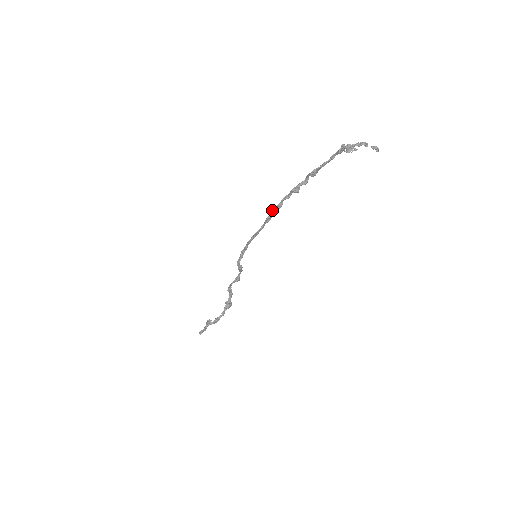
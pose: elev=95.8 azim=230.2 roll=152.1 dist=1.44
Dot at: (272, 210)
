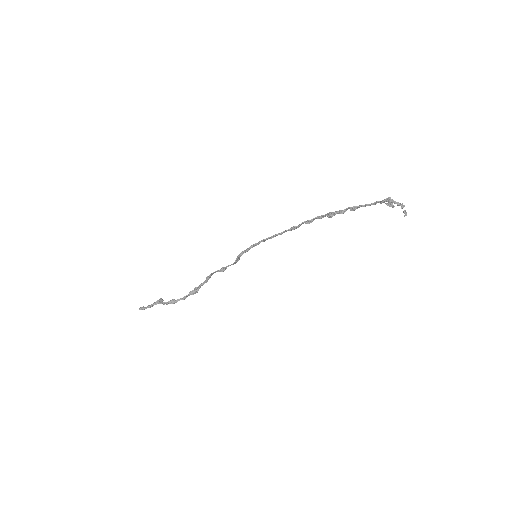
Dot at: (303, 222)
